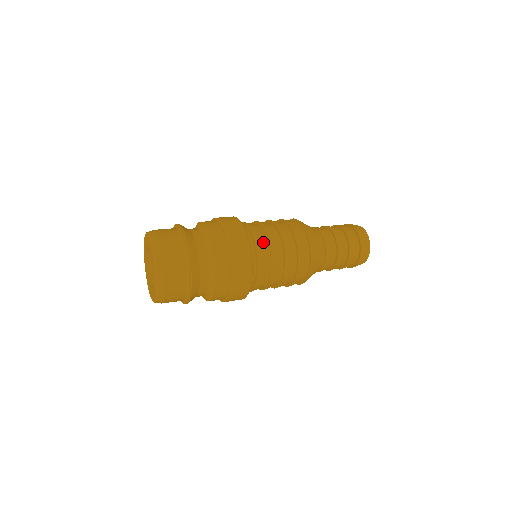
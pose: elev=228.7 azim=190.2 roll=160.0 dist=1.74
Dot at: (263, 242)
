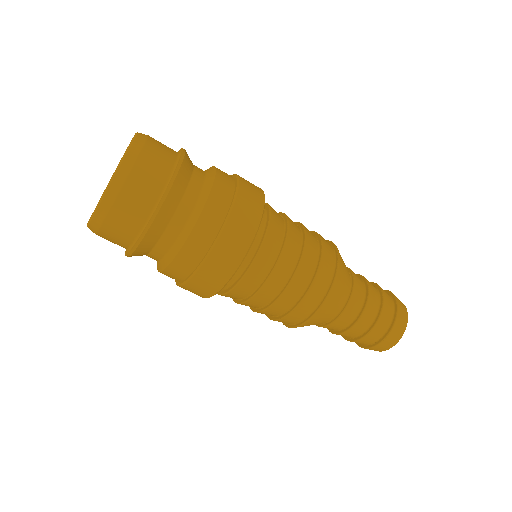
Dot at: (261, 272)
